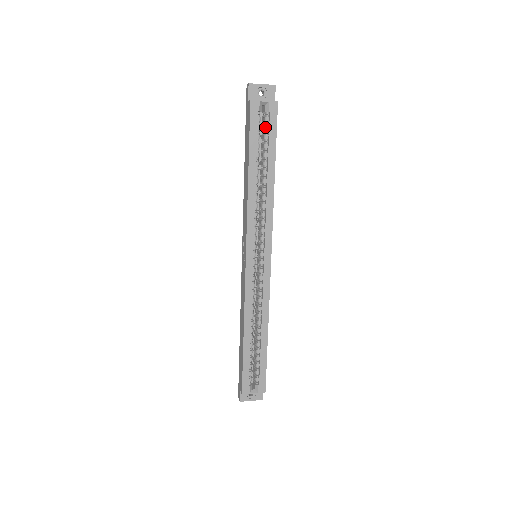
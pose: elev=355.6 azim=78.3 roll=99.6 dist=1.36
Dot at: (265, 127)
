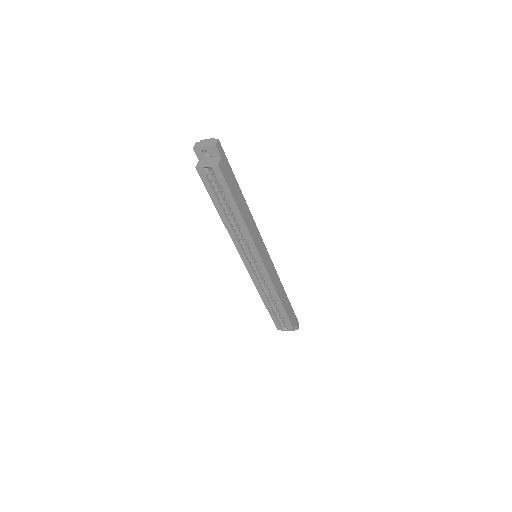
Dot at: (218, 183)
